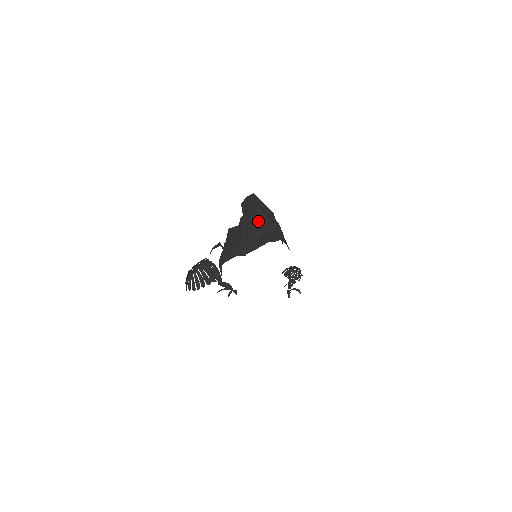
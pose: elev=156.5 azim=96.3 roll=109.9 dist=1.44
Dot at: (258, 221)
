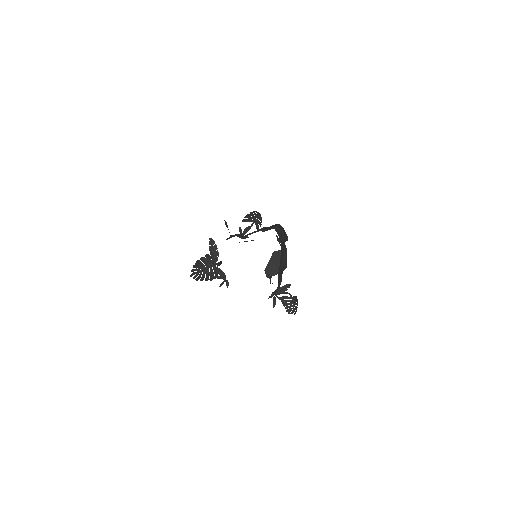
Dot at: occluded
